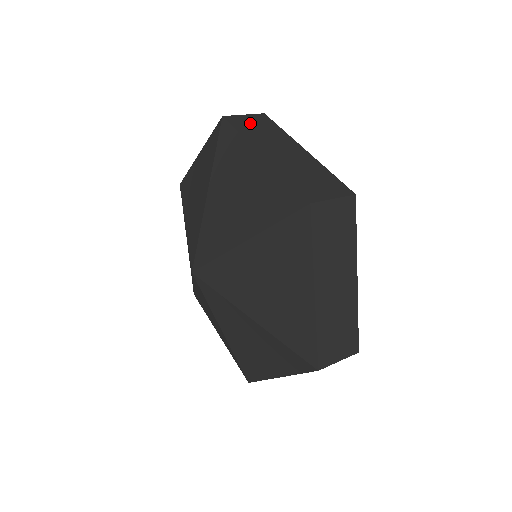
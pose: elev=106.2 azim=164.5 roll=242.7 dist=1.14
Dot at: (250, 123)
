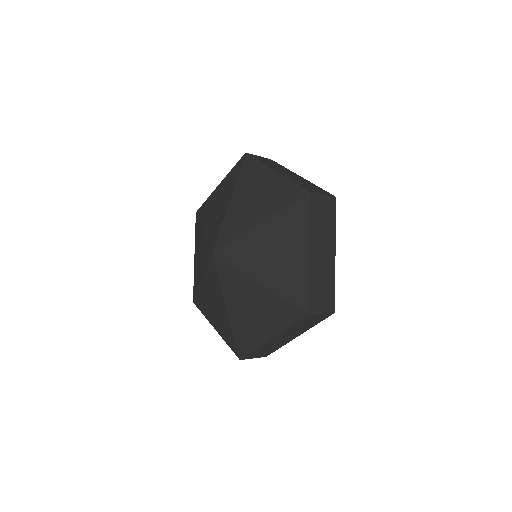
Dot at: (322, 208)
